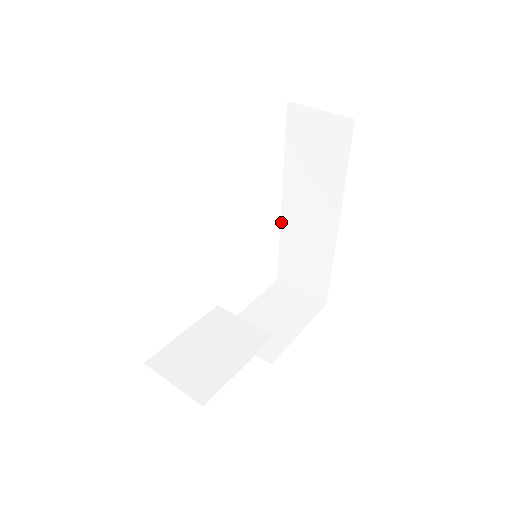
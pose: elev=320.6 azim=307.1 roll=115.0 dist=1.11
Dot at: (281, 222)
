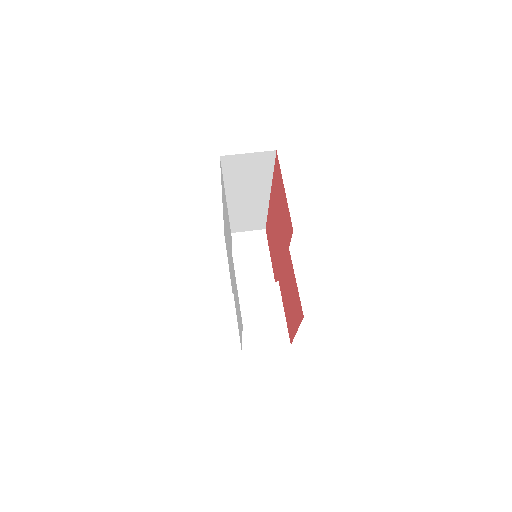
Dot at: occluded
